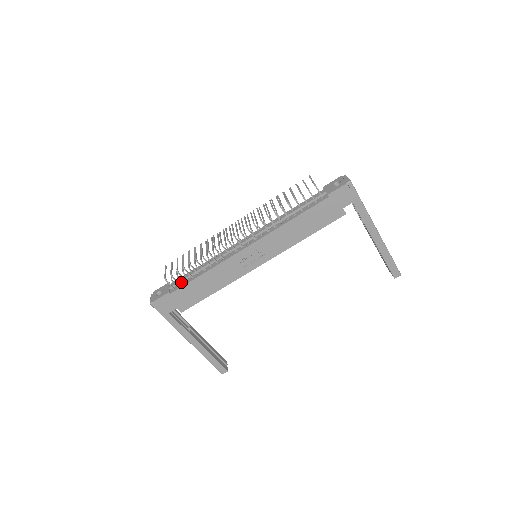
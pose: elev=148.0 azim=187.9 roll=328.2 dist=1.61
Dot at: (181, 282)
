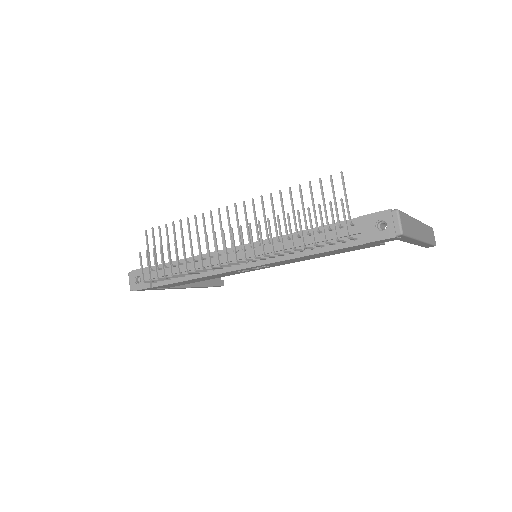
Dot at: (163, 276)
